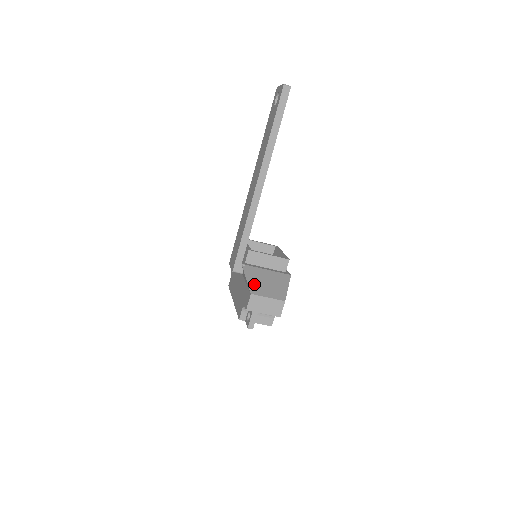
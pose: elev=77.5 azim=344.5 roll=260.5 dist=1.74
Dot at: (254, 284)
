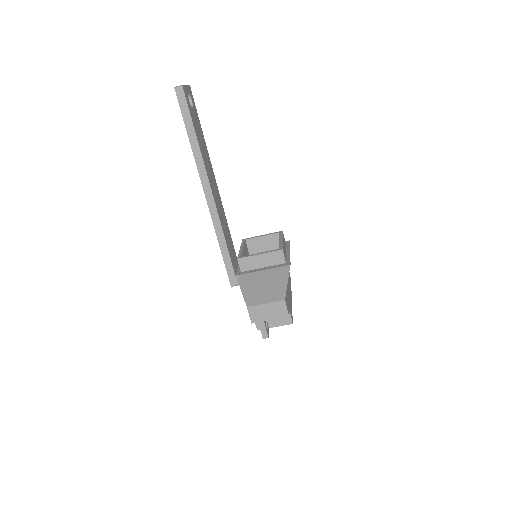
Dot at: (250, 294)
